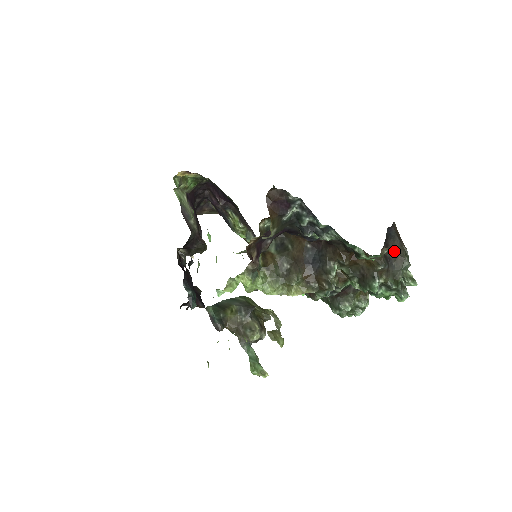
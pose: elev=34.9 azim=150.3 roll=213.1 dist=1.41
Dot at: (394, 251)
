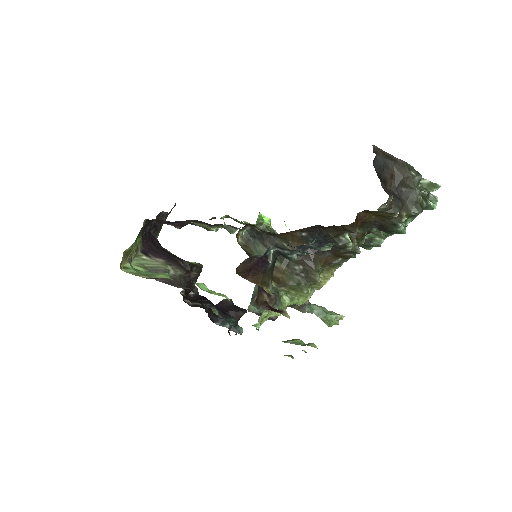
Dot at: (395, 178)
